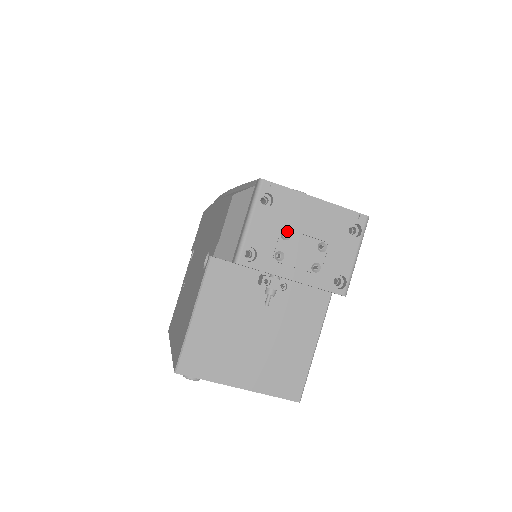
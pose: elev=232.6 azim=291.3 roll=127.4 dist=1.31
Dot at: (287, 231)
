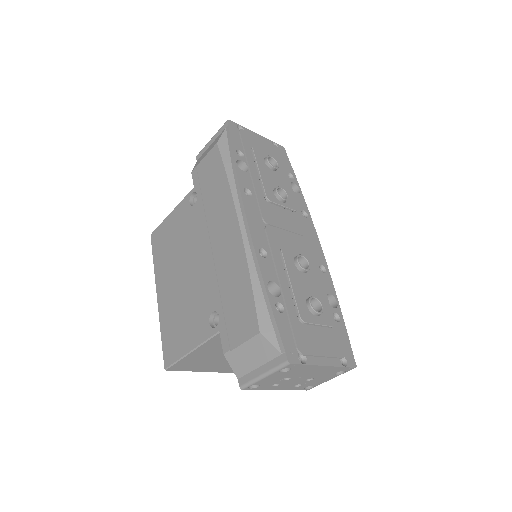
Dot at: (290, 377)
